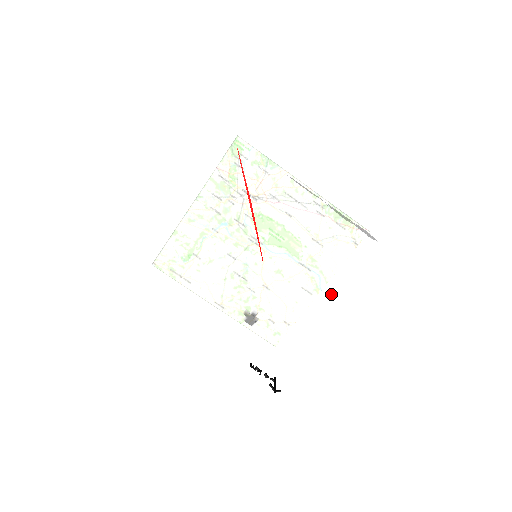
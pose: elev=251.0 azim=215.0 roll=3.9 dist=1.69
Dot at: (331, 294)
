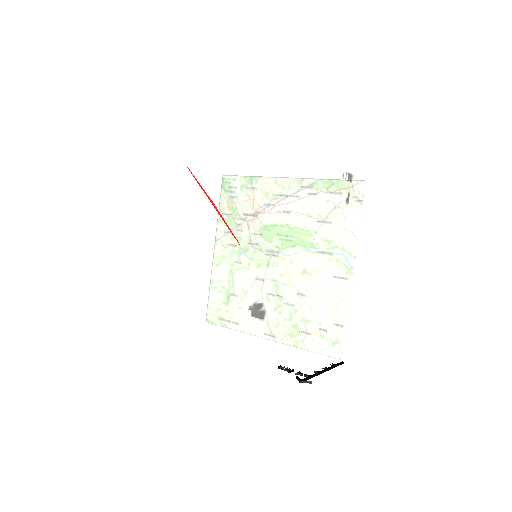
Dot at: (317, 245)
